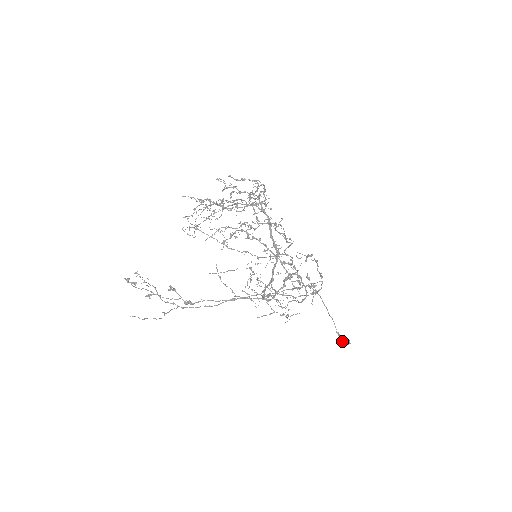
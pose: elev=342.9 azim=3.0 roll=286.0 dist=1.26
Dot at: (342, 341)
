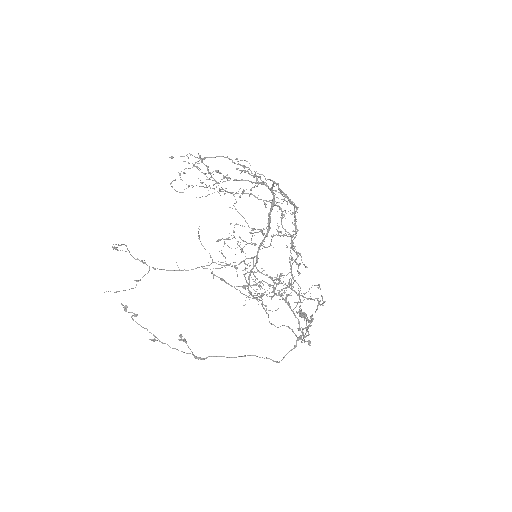
Dot at: (300, 315)
